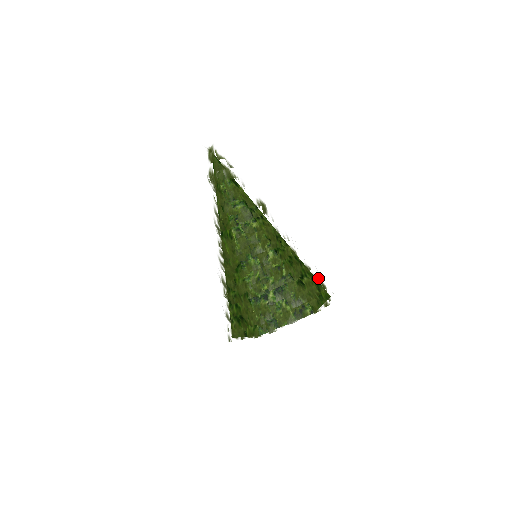
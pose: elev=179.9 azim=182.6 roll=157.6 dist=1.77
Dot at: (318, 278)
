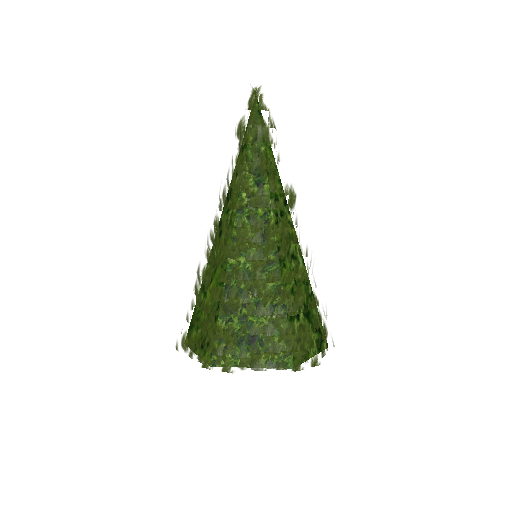
Dot at: occluded
